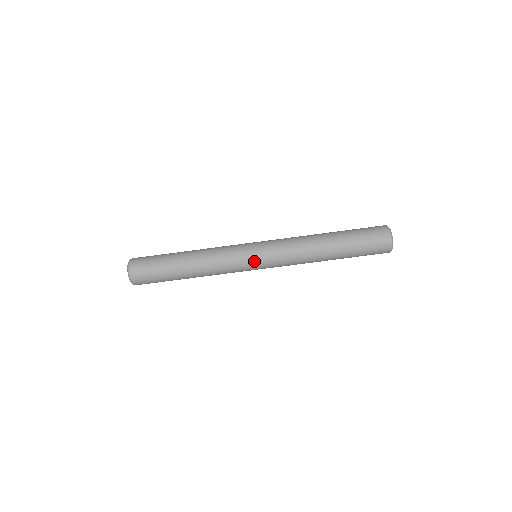
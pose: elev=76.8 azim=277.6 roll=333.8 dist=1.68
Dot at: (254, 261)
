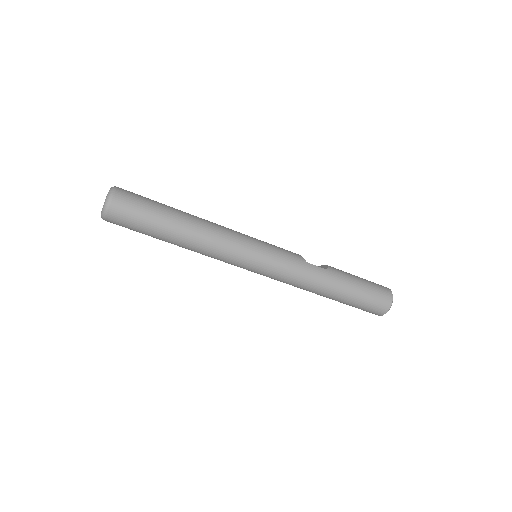
Dot at: (250, 270)
